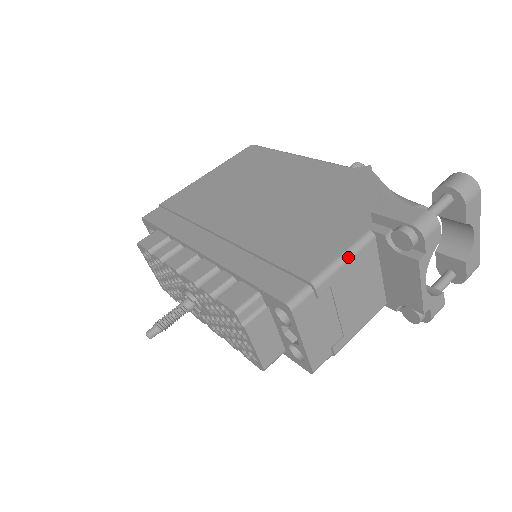
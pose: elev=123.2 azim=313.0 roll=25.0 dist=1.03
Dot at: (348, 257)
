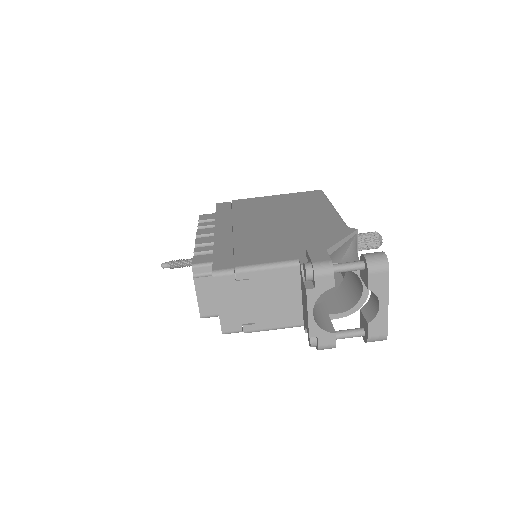
Dot at: (270, 267)
